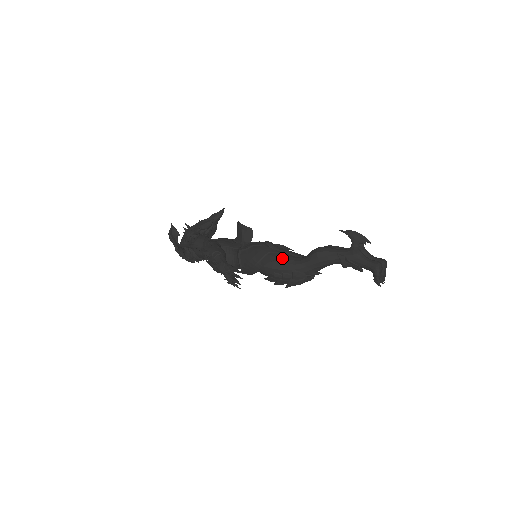
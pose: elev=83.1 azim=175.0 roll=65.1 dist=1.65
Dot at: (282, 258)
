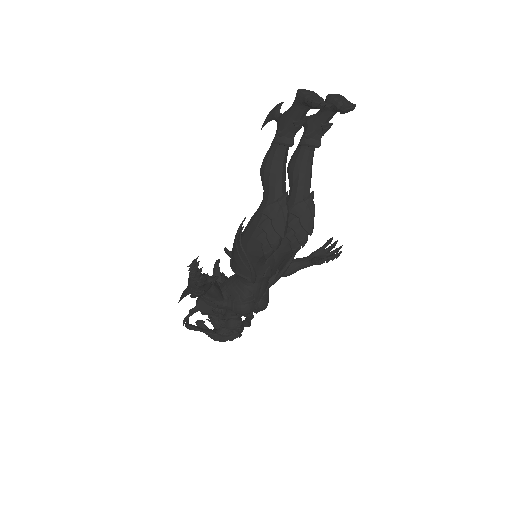
Dot at: (251, 218)
